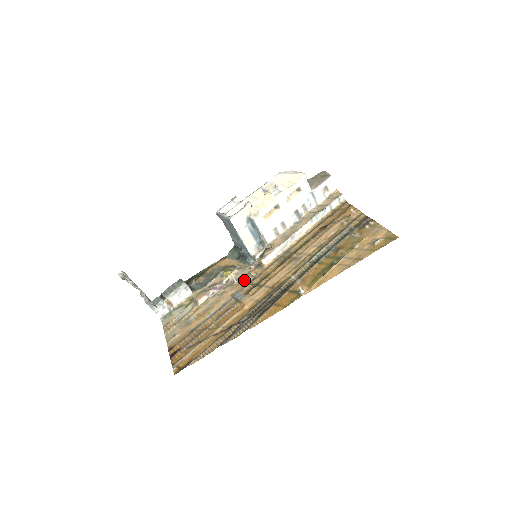
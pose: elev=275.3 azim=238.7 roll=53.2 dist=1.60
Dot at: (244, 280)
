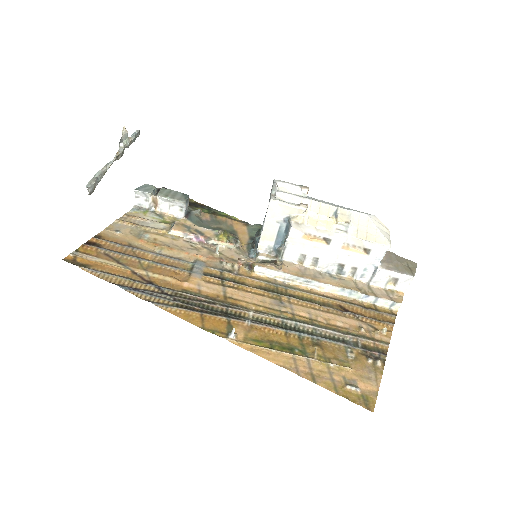
Dot at: (223, 261)
